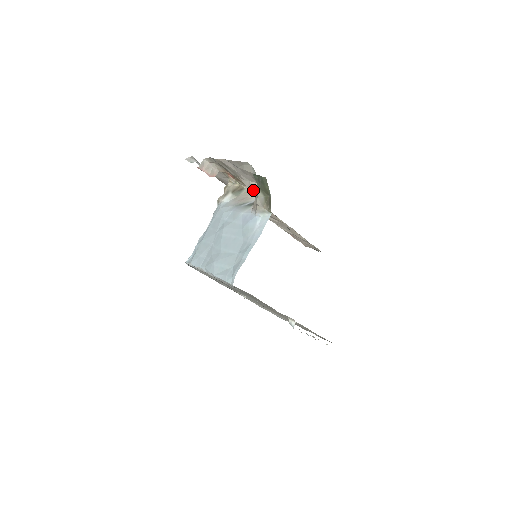
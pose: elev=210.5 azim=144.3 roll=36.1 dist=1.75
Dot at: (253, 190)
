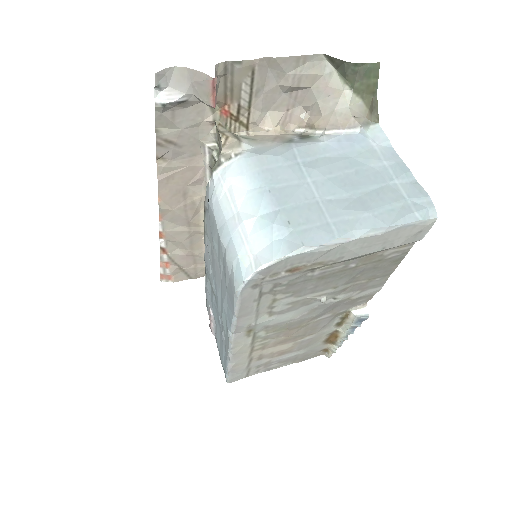
Dot at: (275, 126)
